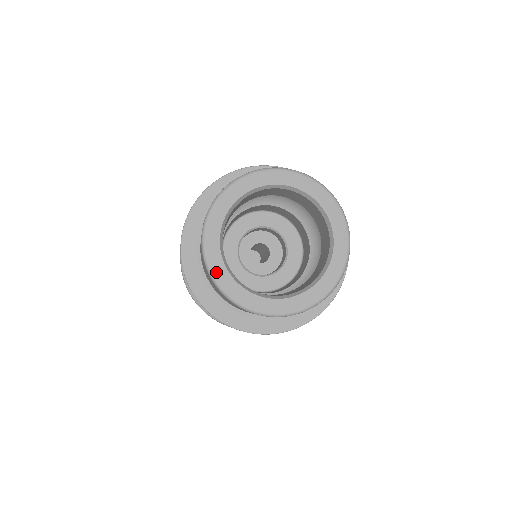
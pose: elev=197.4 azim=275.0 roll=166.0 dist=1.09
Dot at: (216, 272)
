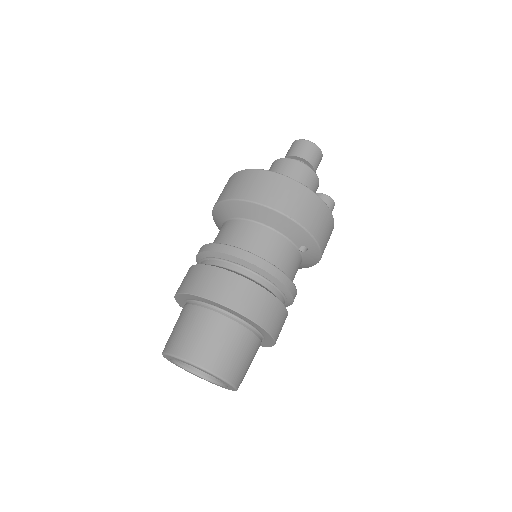
Dot at: occluded
